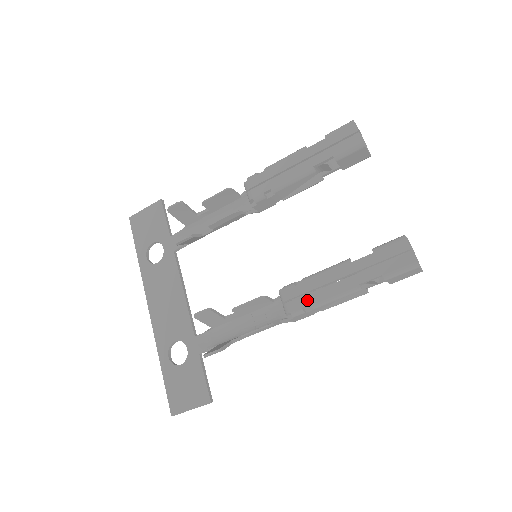
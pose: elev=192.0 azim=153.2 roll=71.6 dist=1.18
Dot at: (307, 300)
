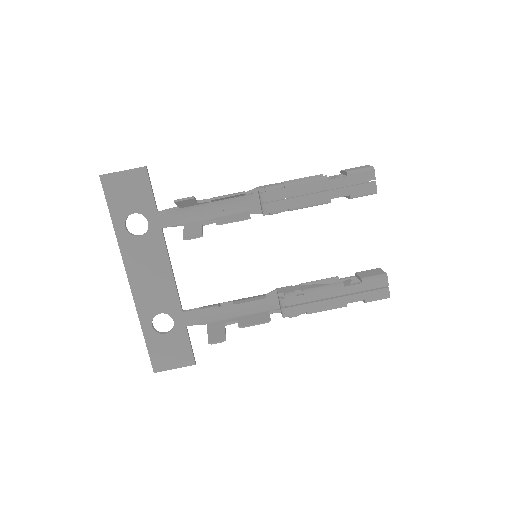
Dot at: (304, 309)
